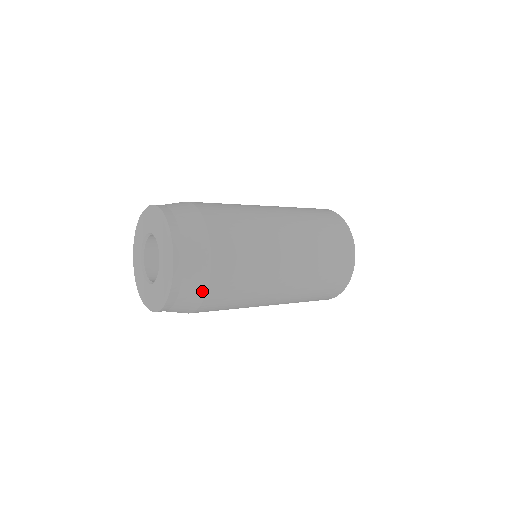
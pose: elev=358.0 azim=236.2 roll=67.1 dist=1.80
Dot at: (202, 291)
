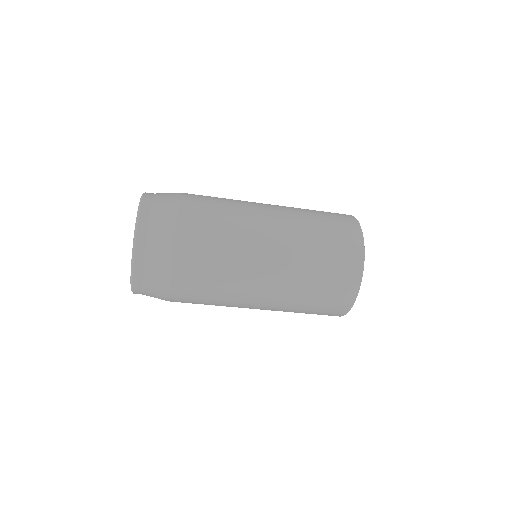
Dot at: (167, 267)
